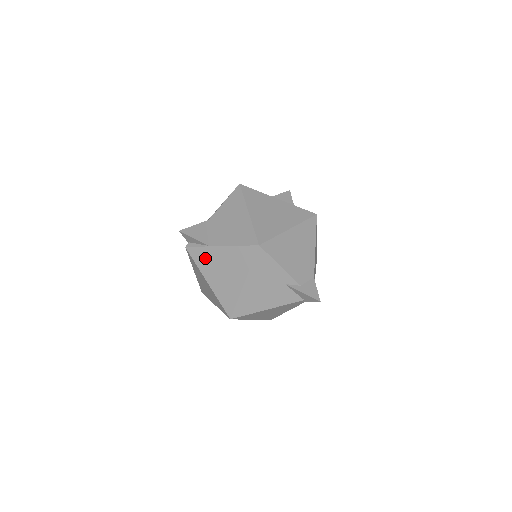
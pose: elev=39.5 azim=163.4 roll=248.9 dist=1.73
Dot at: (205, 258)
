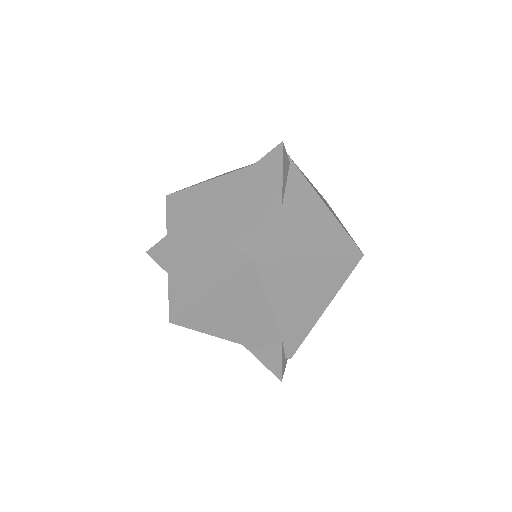
Dot at: occluded
